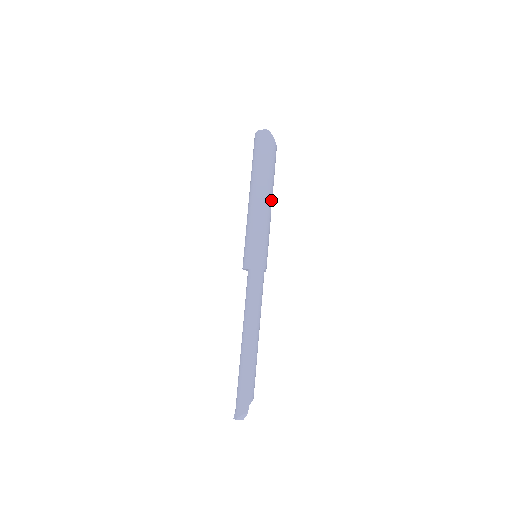
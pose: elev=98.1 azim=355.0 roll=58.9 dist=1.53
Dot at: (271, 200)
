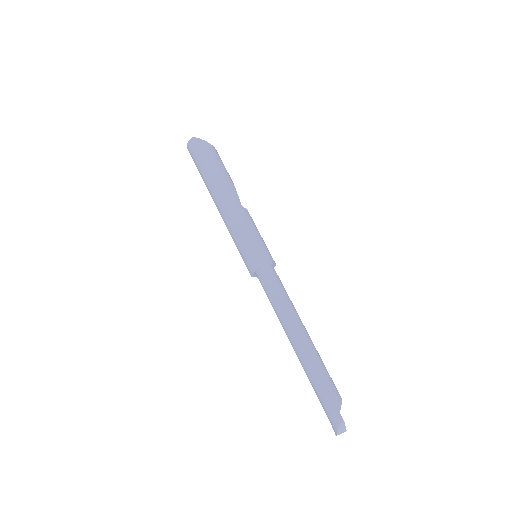
Dot at: (236, 195)
